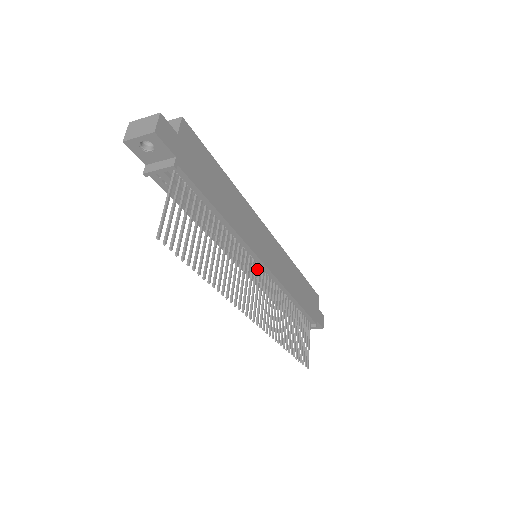
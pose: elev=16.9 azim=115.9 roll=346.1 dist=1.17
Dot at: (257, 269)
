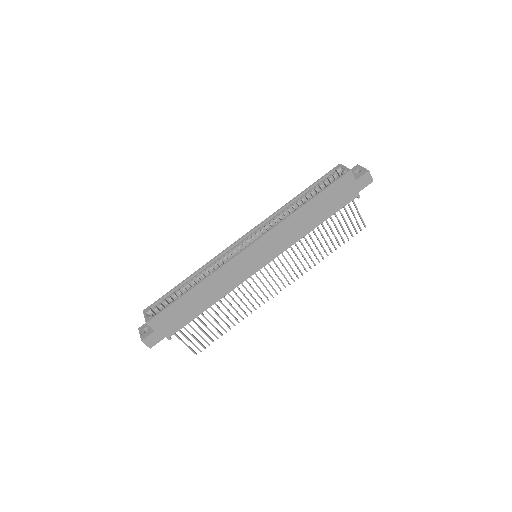
Dot at: occluded
